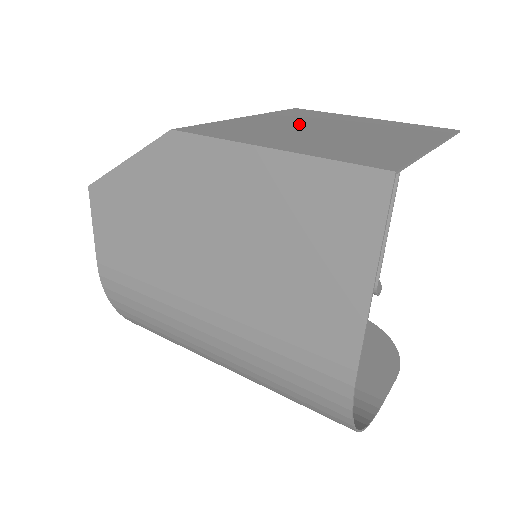
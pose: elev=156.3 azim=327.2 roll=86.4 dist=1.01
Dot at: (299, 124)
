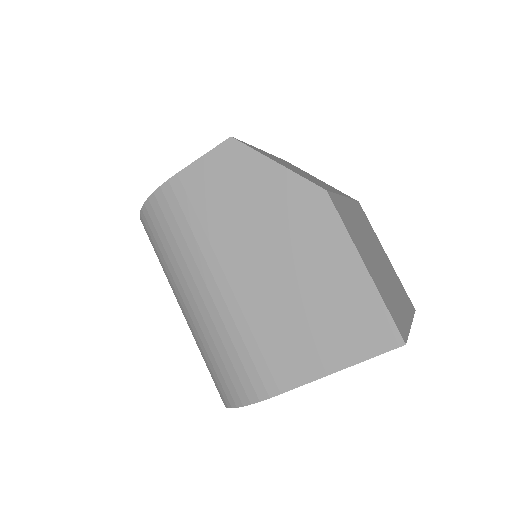
Dot at: (367, 236)
